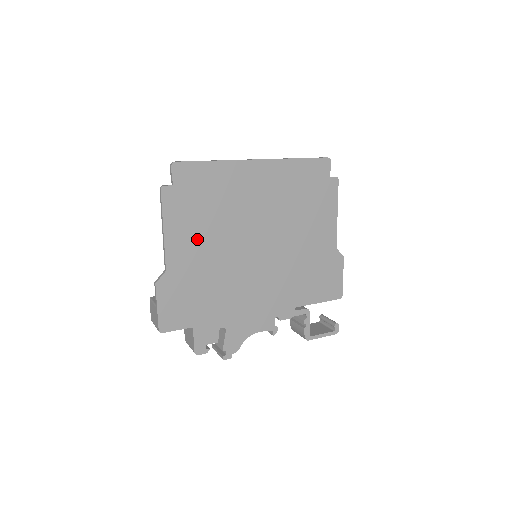
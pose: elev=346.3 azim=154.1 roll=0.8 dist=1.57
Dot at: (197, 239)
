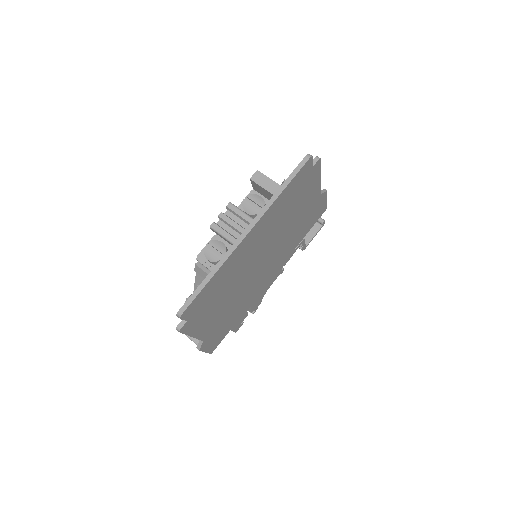
Dot at: (217, 311)
